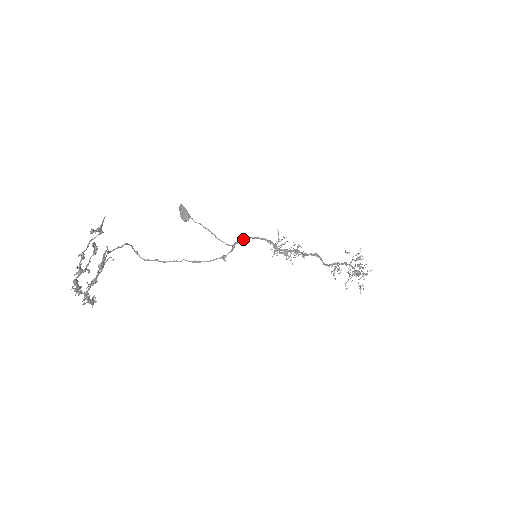
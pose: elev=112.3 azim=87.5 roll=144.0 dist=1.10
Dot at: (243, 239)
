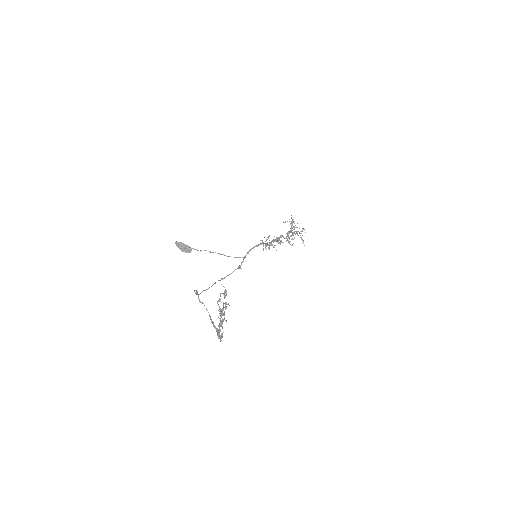
Dot at: (250, 250)
